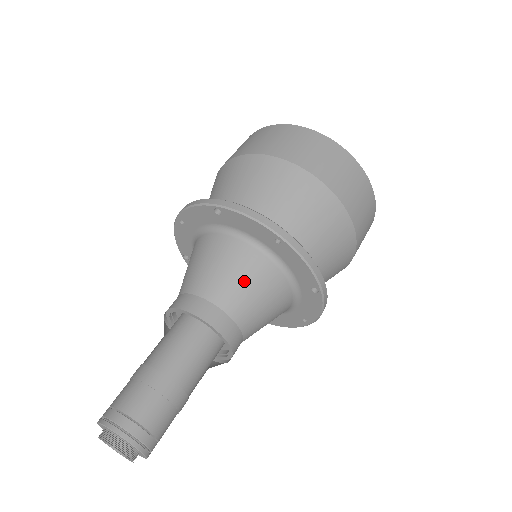
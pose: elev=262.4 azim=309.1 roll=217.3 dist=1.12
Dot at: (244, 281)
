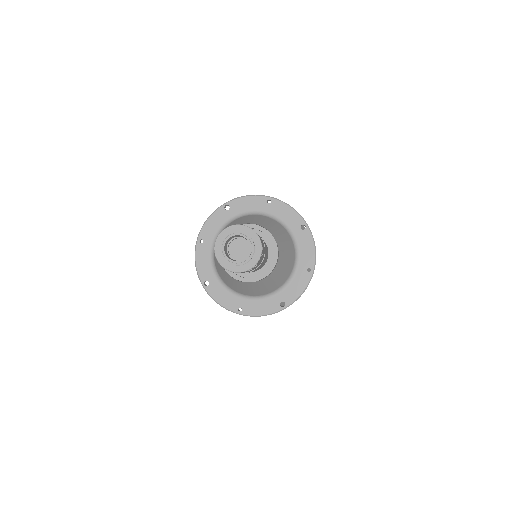
Dot at: (261, 221)
